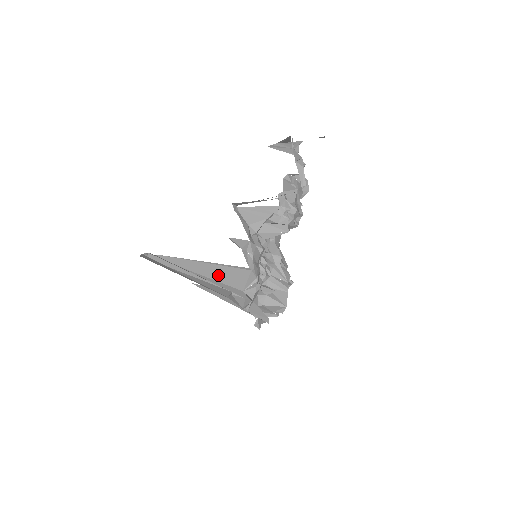
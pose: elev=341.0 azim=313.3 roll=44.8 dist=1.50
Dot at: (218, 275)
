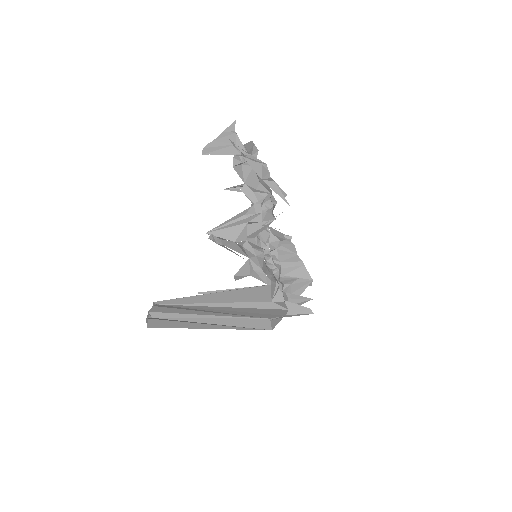
Dot at: (235, 298)
